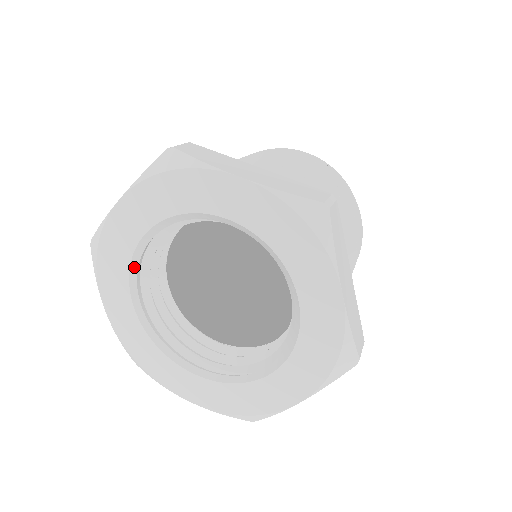
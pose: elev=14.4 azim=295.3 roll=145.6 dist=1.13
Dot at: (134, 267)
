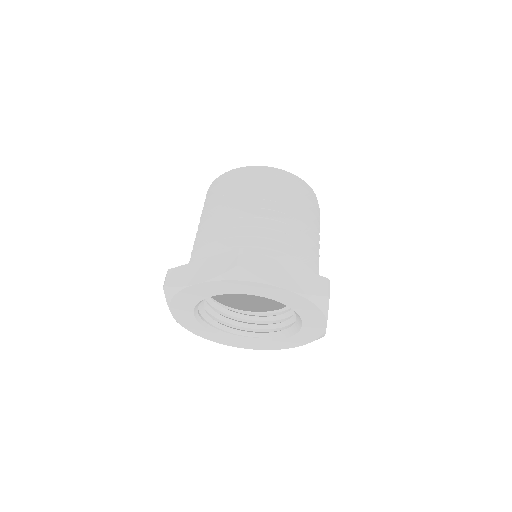
Dot at: (199, 303)
